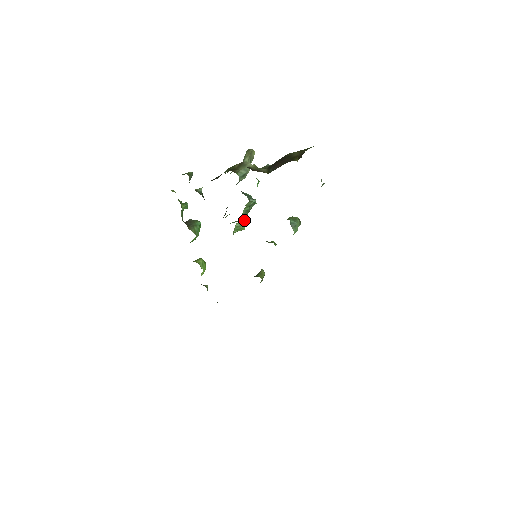
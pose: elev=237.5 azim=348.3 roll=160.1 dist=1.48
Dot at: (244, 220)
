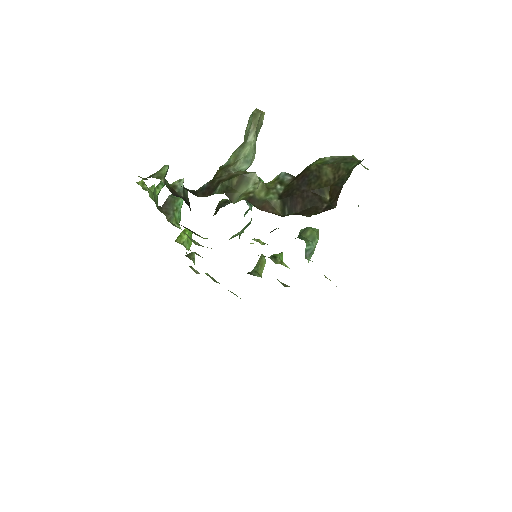
Dot at: occluded
